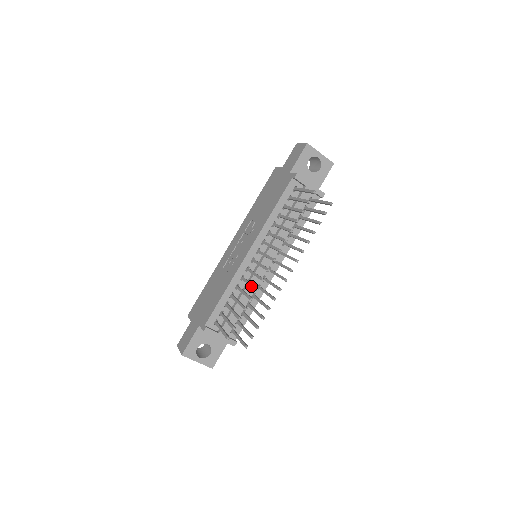
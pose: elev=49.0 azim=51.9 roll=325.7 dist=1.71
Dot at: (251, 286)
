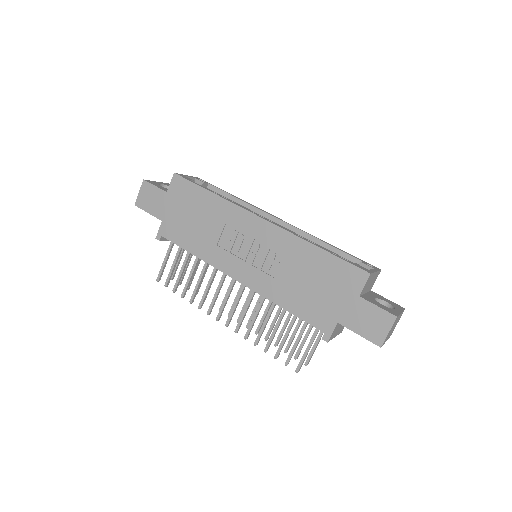
Dot at: (203, 297)
